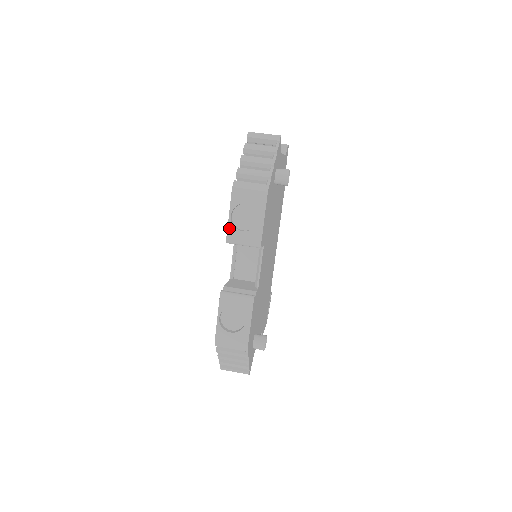
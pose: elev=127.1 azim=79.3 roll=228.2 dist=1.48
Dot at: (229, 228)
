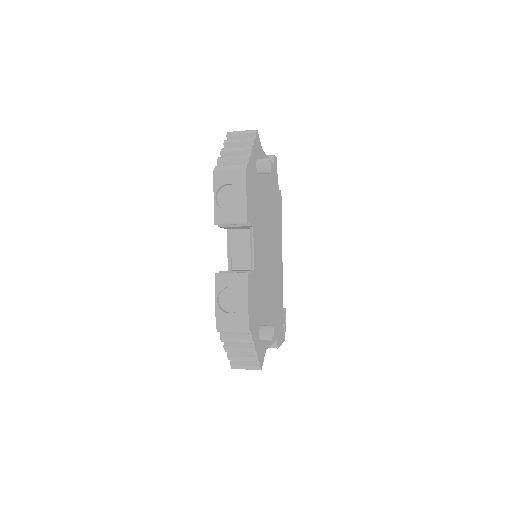
Dot at: (215, 210)
